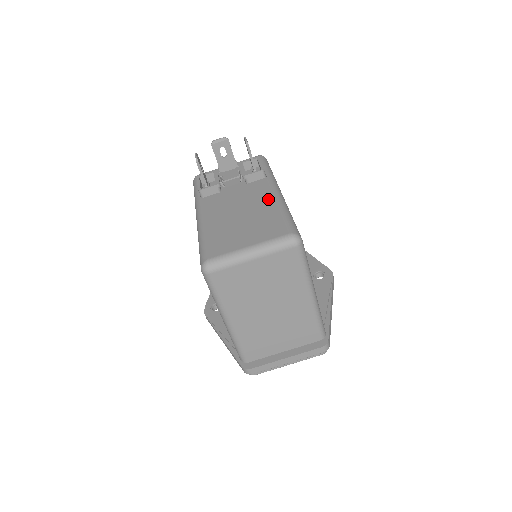
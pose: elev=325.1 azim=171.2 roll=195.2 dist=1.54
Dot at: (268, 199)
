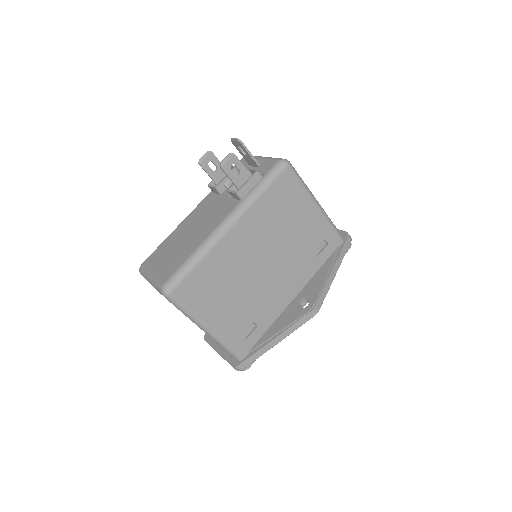
Dot at: (207, 232)
